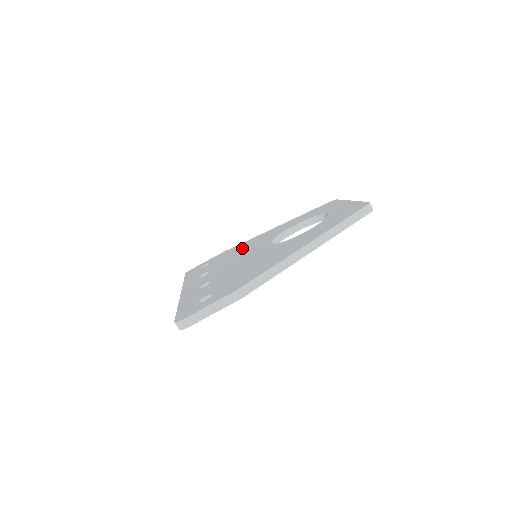
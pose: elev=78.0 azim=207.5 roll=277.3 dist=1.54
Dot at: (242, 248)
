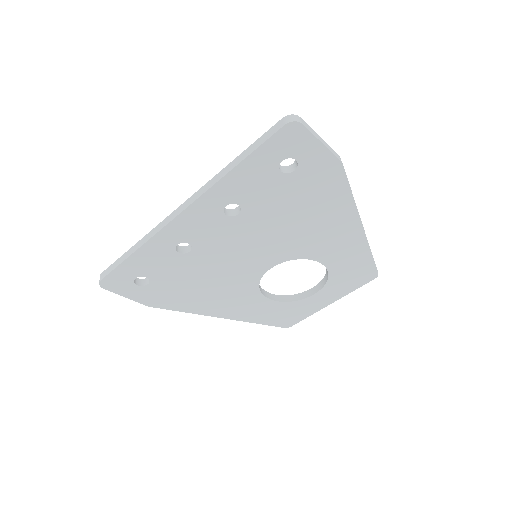
Dot at: occluded
